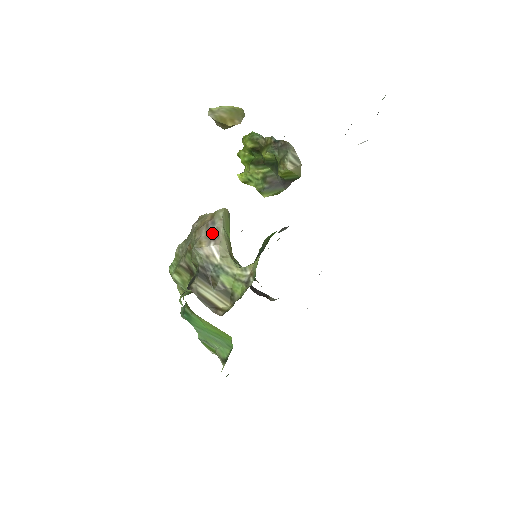
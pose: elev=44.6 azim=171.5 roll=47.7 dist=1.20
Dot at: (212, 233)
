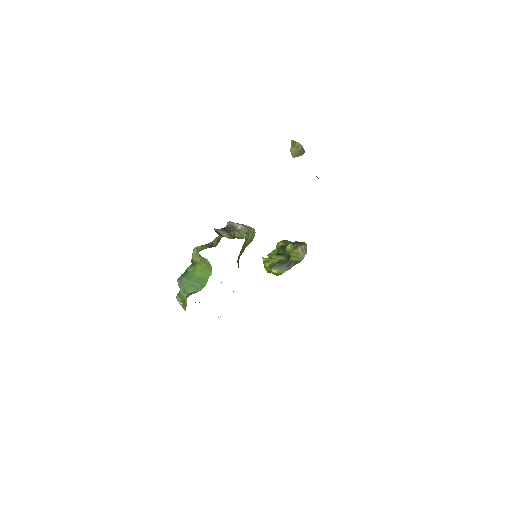
Dot at: (243, 225)
